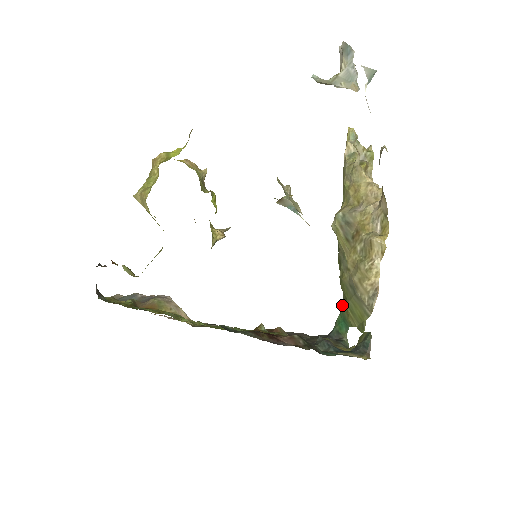
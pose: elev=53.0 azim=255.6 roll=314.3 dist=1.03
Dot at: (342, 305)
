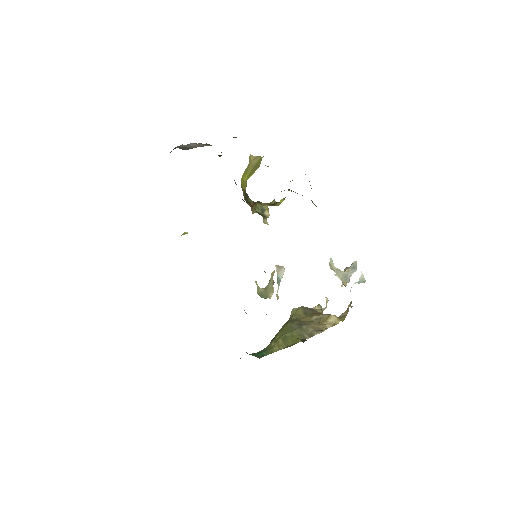
Dot at: (264, 348)
